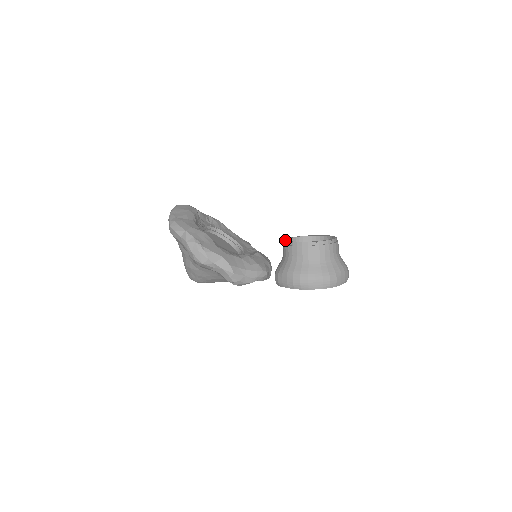
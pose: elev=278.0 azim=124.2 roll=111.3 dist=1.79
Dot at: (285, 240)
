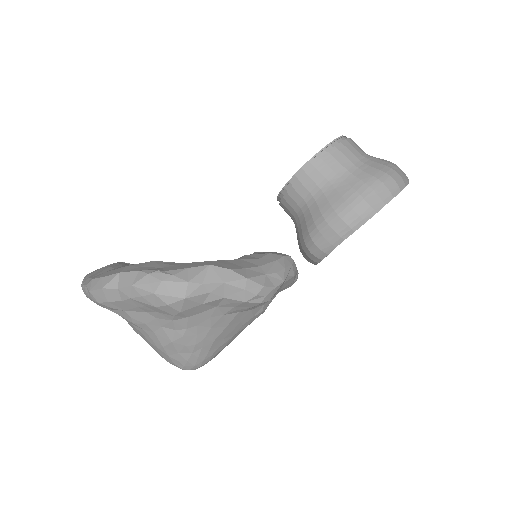
Dot at: (280, 191)
